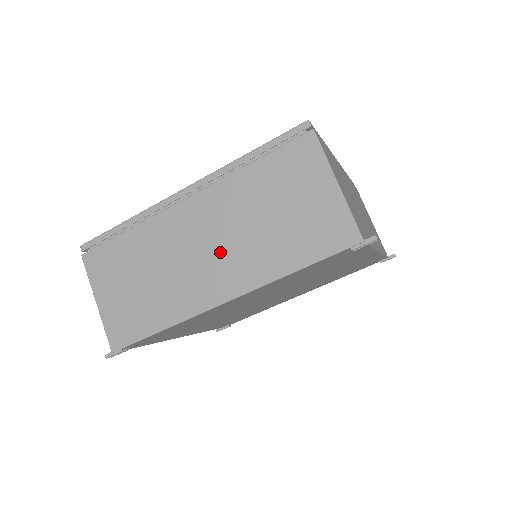
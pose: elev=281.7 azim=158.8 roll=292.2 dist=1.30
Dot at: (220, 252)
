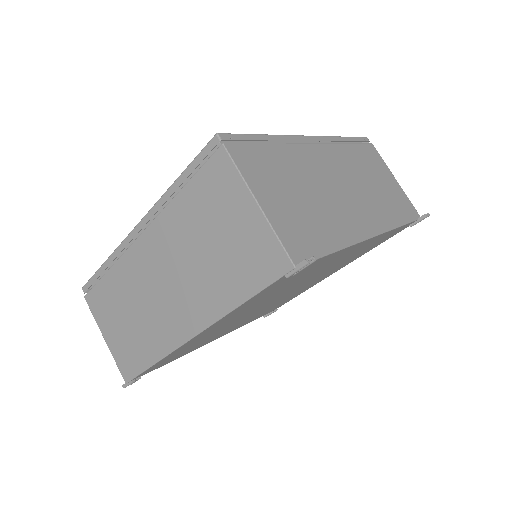
Dot at: (177, 288)
